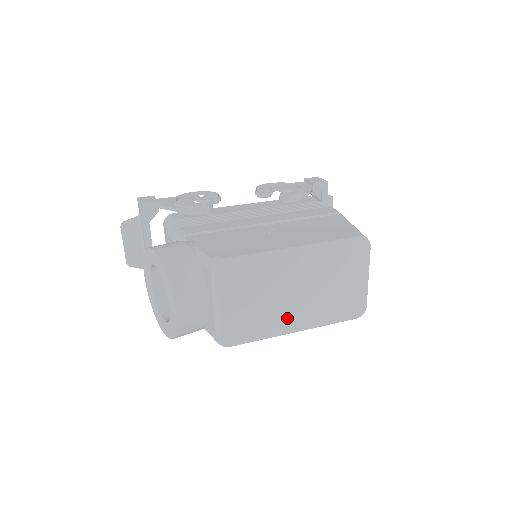
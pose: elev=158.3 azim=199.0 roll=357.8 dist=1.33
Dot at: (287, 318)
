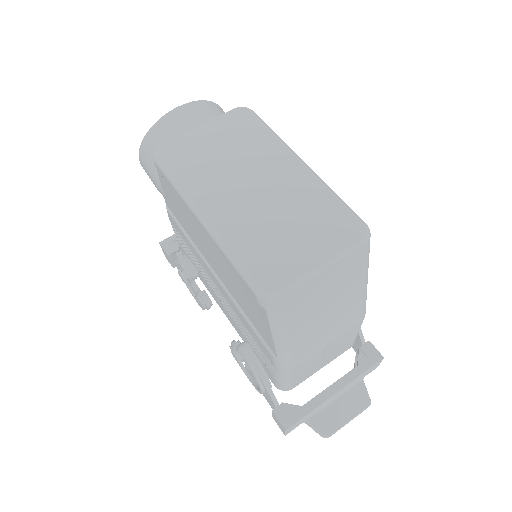
Dot at: (217, 195)
